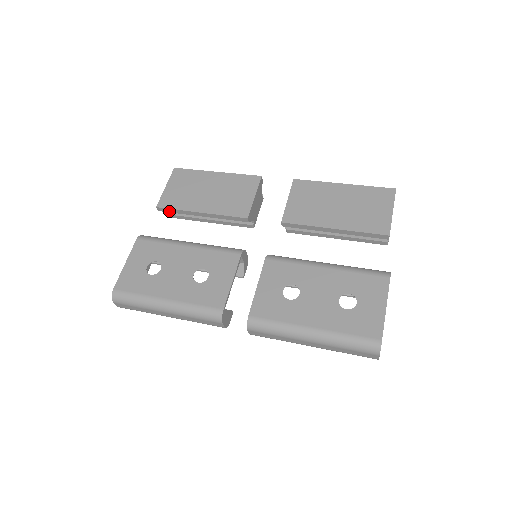
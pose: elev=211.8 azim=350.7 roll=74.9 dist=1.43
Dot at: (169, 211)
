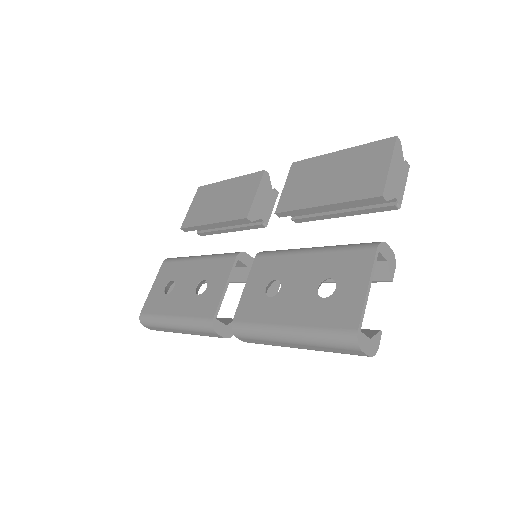
Dot at: (191, 230)
